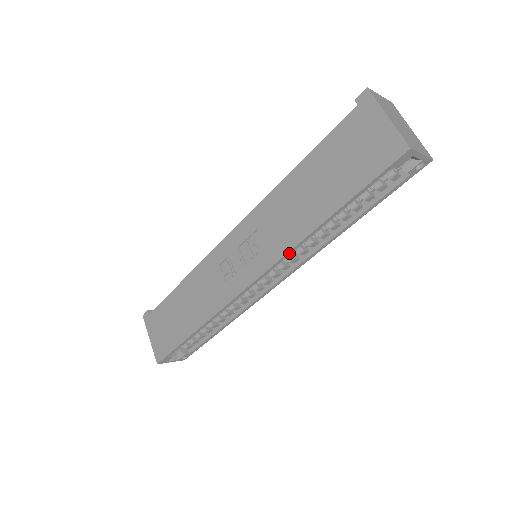
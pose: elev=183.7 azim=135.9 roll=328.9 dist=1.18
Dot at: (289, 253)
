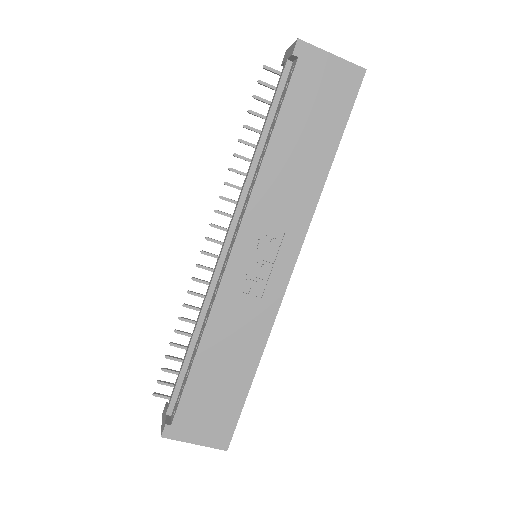
Dot at: (311, 218)
